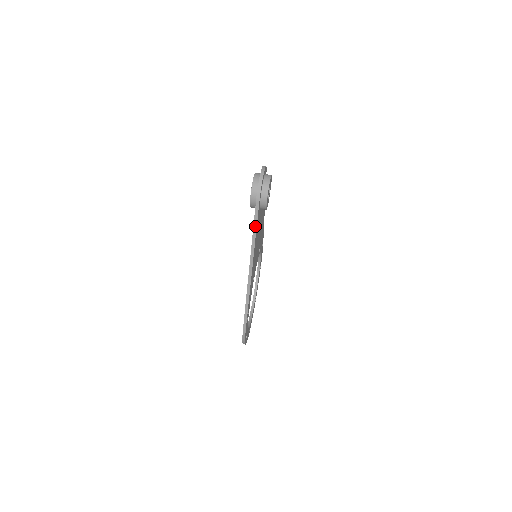
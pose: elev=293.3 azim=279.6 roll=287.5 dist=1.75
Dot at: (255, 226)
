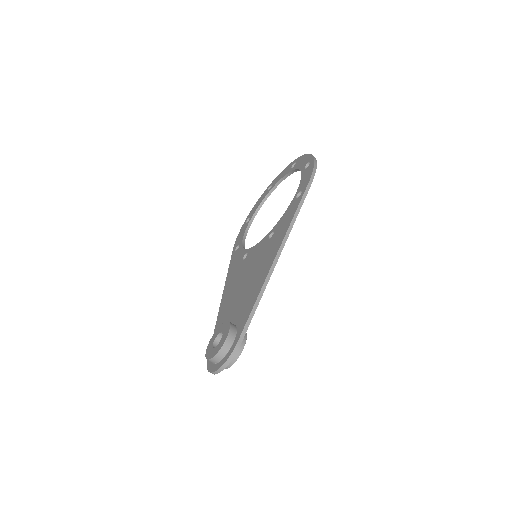
Dot at: occluded
